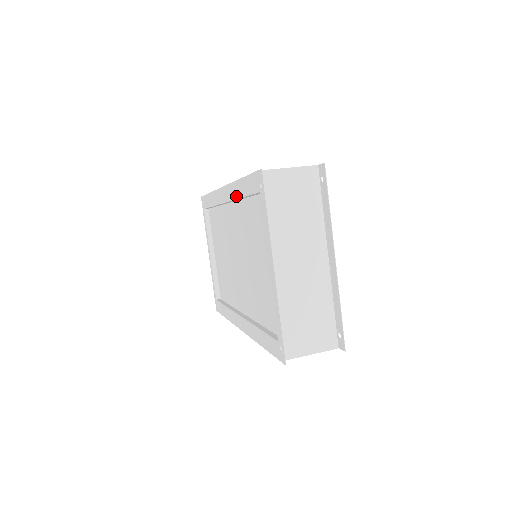
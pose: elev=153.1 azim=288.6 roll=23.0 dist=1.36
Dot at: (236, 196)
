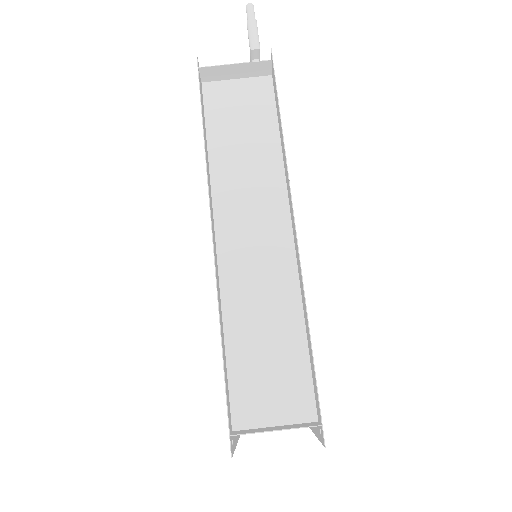
Dot at: (220, 313)
